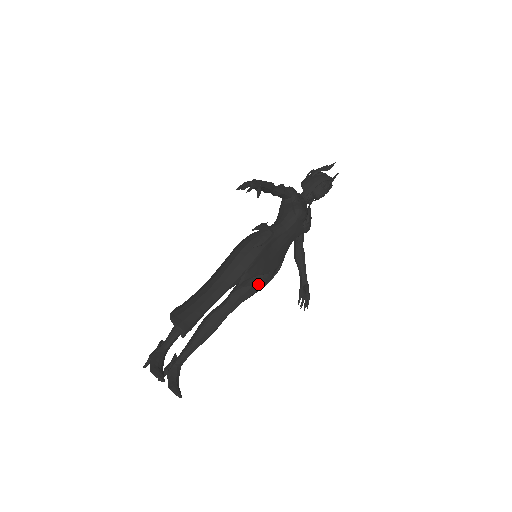
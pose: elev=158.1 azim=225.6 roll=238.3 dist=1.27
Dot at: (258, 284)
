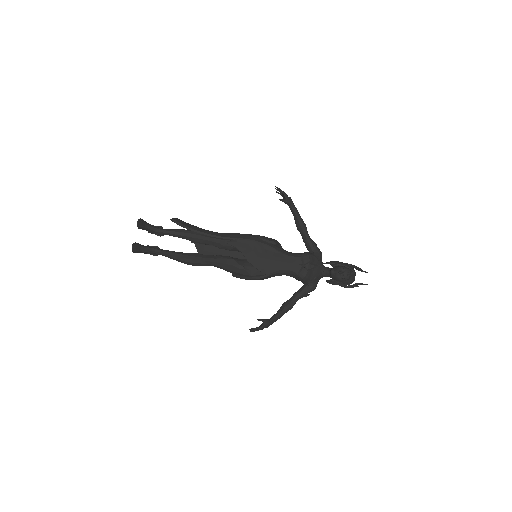
Dot at: (237, 262)
